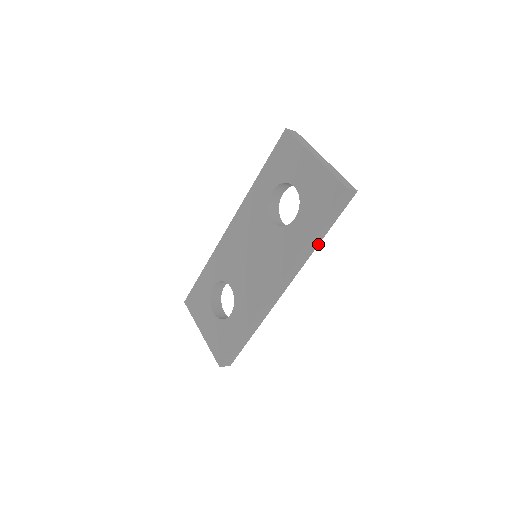
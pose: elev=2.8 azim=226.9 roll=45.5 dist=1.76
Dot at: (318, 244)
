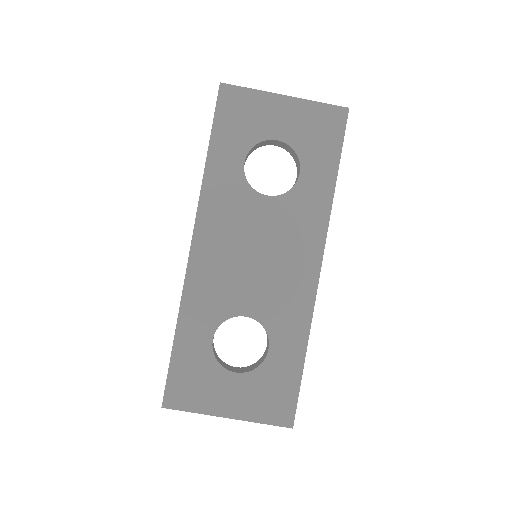
Dot at: occluded
